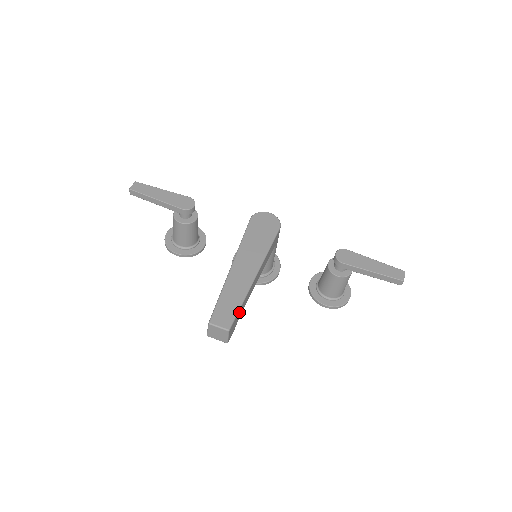
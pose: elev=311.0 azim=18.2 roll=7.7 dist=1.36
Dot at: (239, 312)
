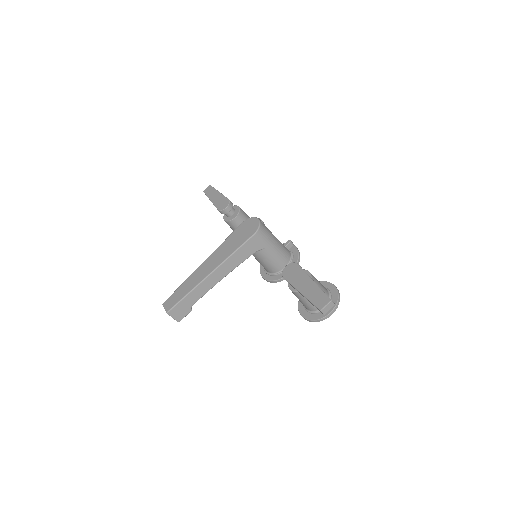
Dot at: (185, 301)
